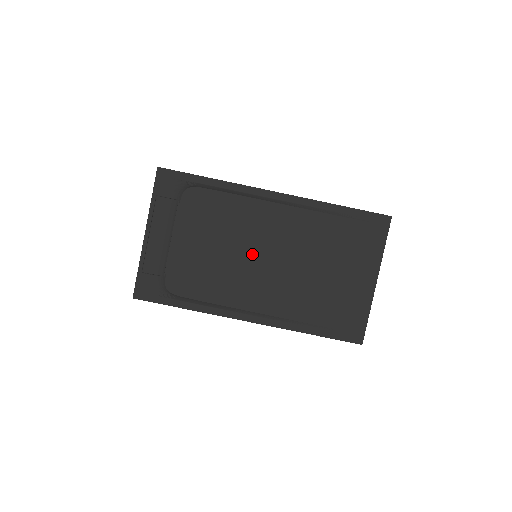
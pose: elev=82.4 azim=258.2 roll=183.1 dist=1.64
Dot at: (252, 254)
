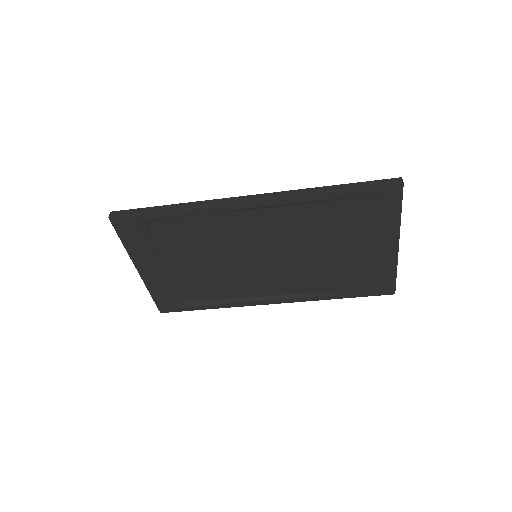
Dot at: (251, 257)
